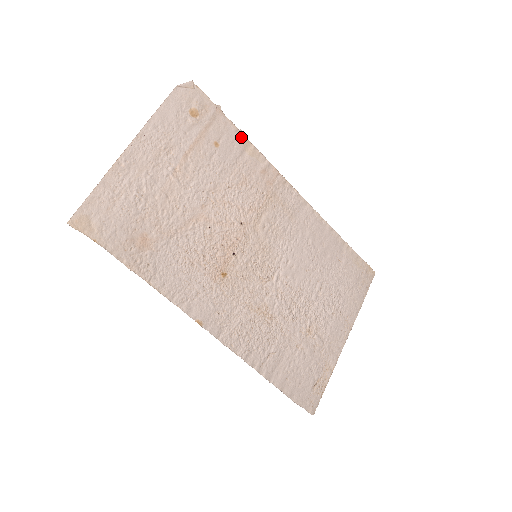
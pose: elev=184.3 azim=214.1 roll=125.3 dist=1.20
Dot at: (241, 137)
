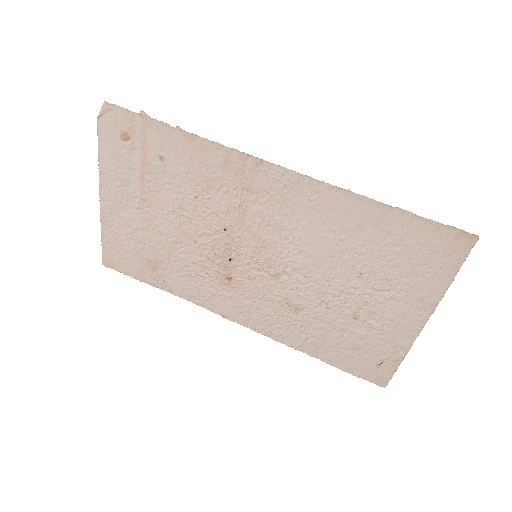
Dot at: (182, 135)
